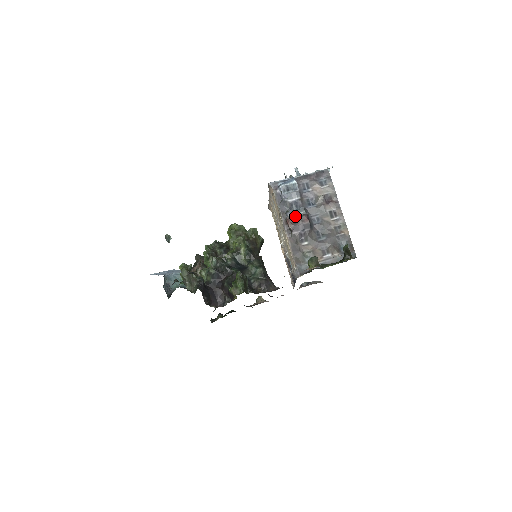
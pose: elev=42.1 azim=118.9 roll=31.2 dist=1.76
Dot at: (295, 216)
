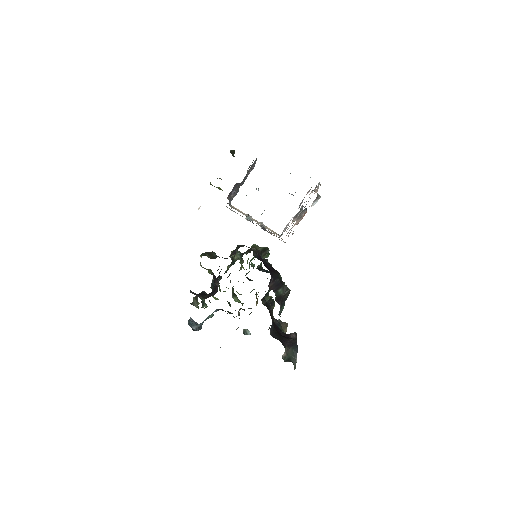
Dot at: (230, 192)
